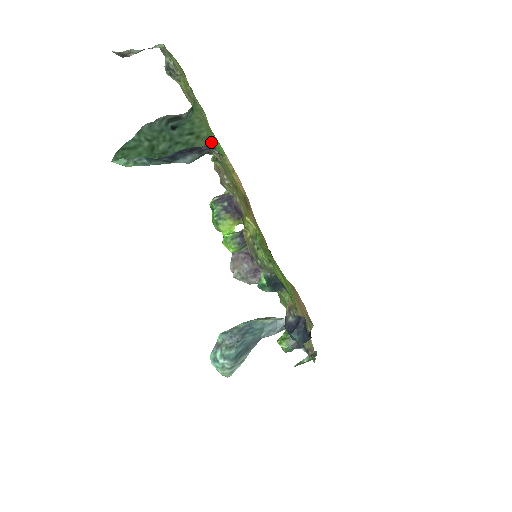
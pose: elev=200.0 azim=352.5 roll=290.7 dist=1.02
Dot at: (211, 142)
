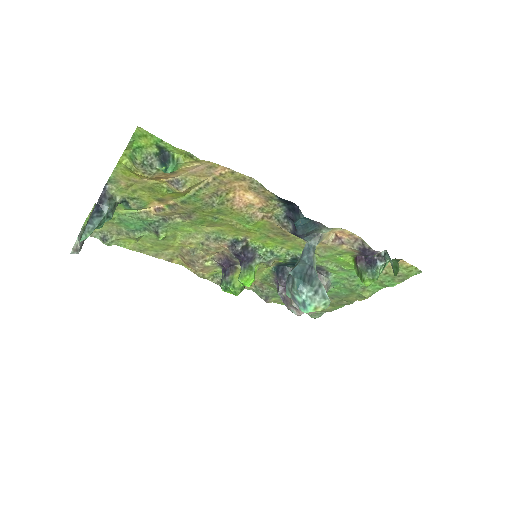
Dot at: (118, 204)
